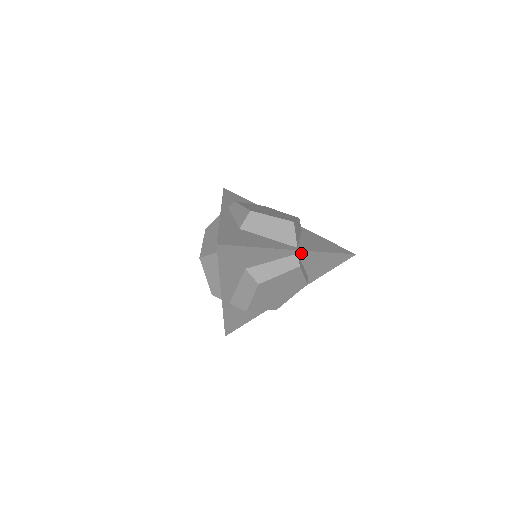
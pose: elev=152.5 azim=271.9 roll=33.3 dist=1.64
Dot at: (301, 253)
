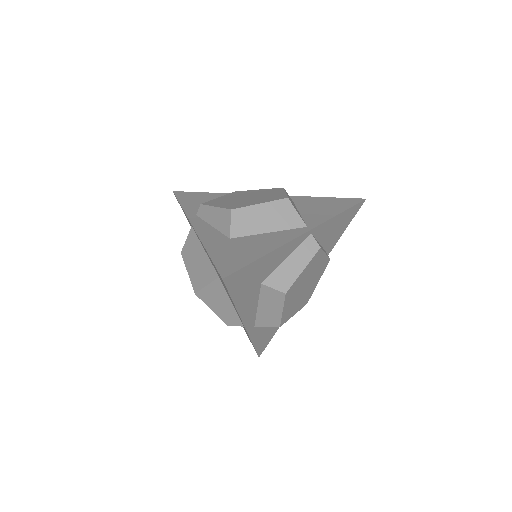
Dot at: (314, 231)
